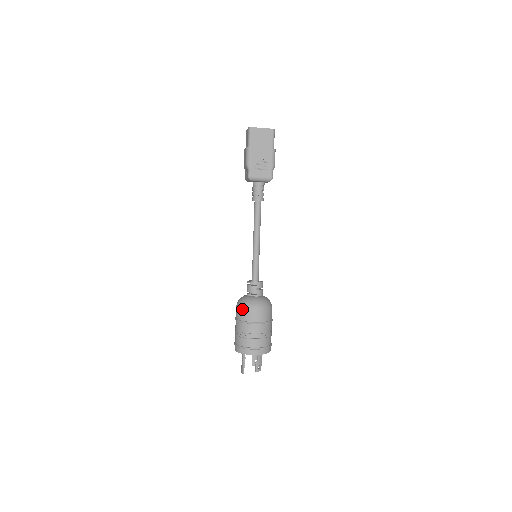
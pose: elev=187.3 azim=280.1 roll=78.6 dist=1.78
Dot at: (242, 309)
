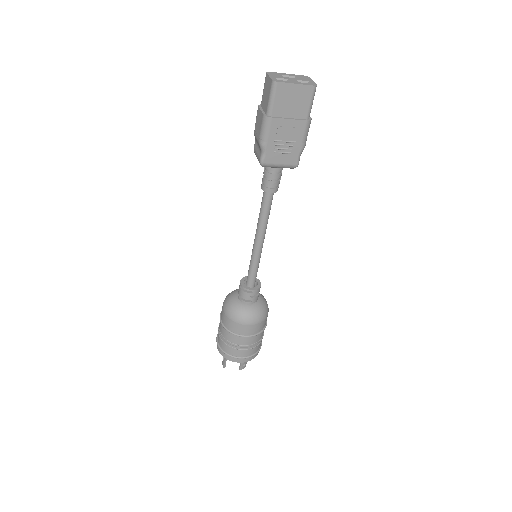
Dot at: (231, 319)
